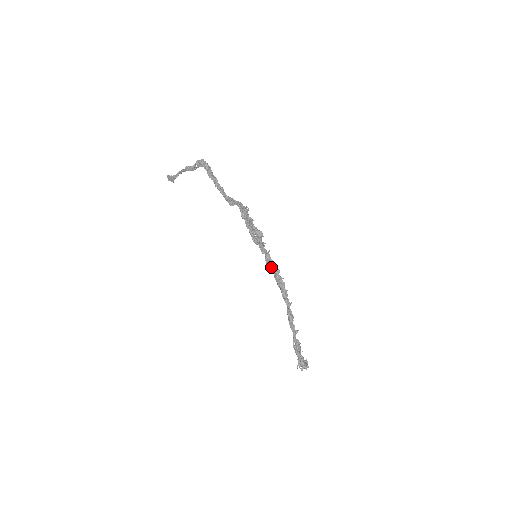
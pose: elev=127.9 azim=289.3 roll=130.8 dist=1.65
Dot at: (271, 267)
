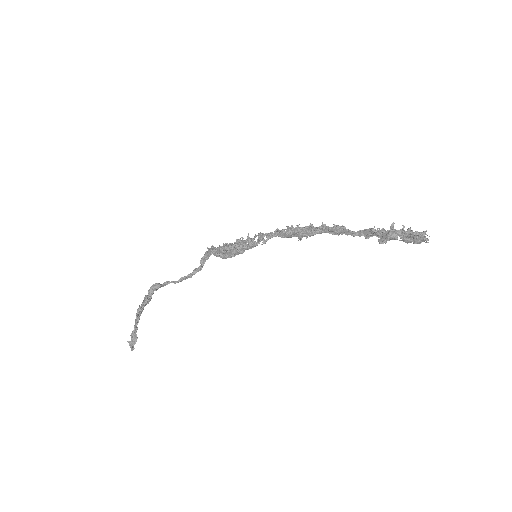
Dot at: (273, 235)
